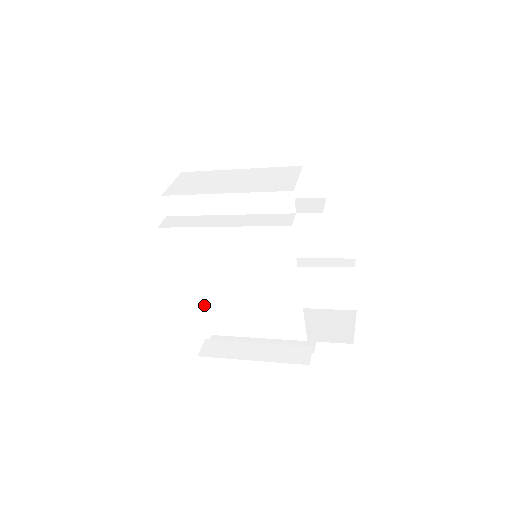
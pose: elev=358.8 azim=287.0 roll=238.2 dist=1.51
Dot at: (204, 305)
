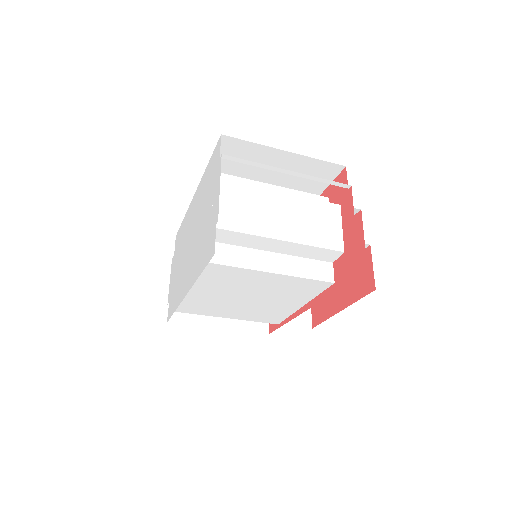
Dot at: (203, 301)
